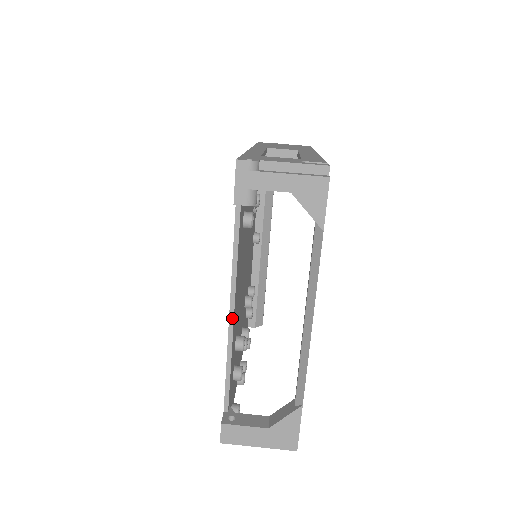
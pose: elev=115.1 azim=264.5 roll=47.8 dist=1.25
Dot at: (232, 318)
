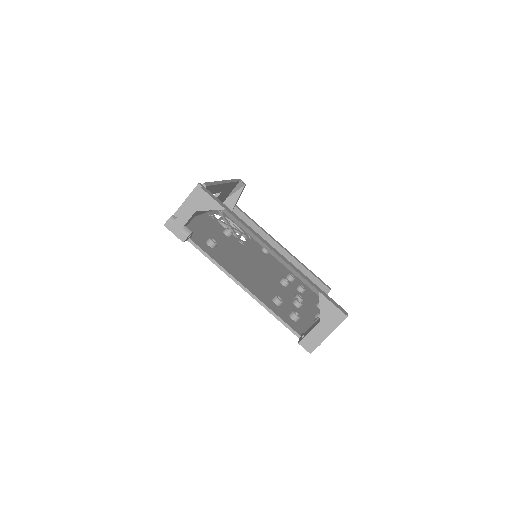
Dot at: (246, 290)
